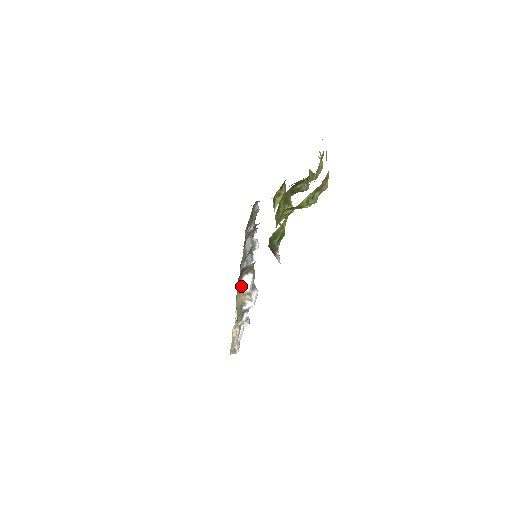
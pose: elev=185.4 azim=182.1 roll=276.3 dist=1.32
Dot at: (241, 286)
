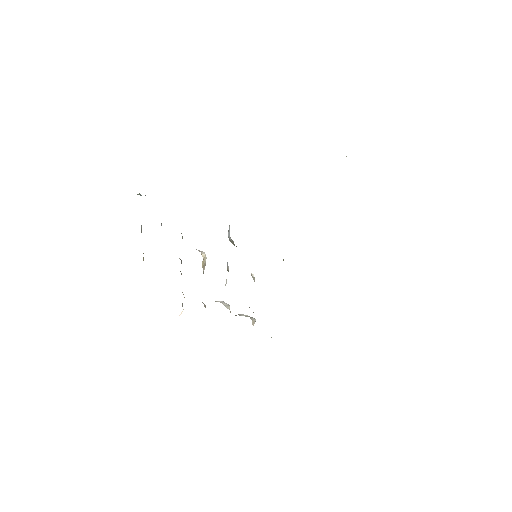
Dot at: occluded
